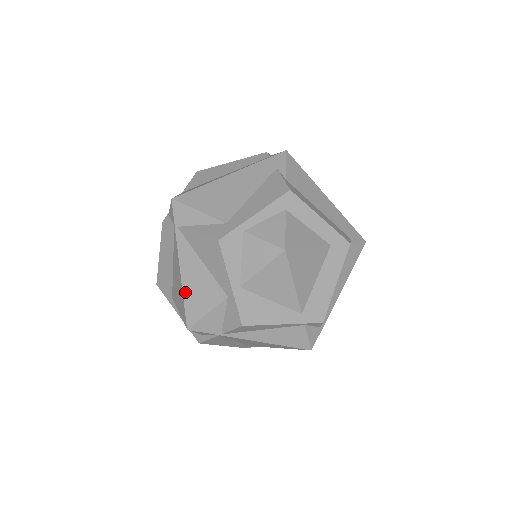
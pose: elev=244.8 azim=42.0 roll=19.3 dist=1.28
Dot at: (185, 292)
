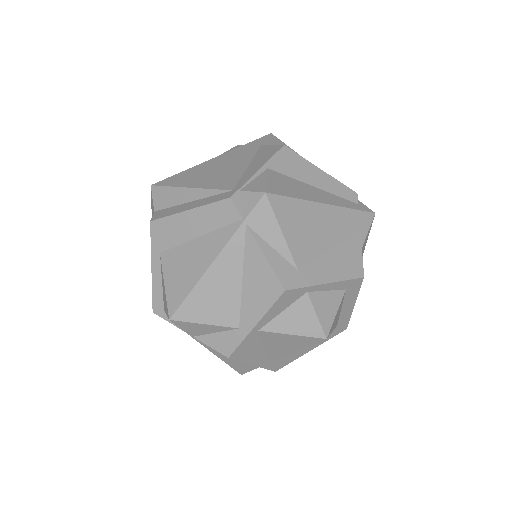
Dot at: (198, 288)
